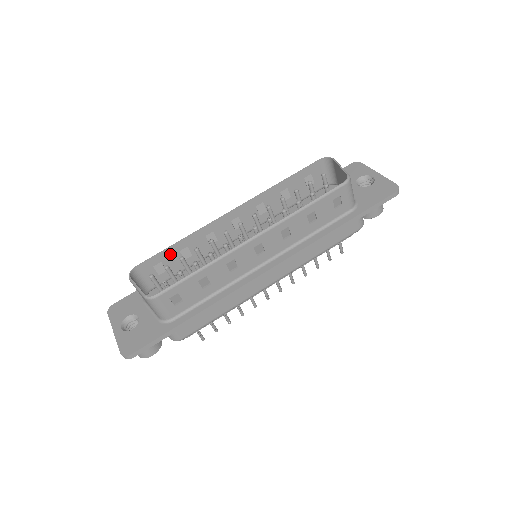
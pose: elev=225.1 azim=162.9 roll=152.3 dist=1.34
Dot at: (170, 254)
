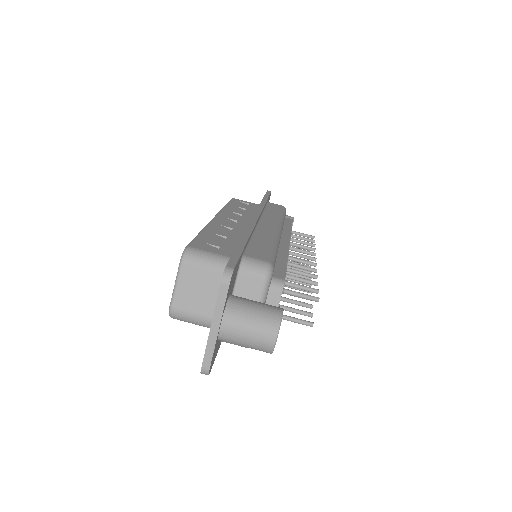
Dot at: occluded
